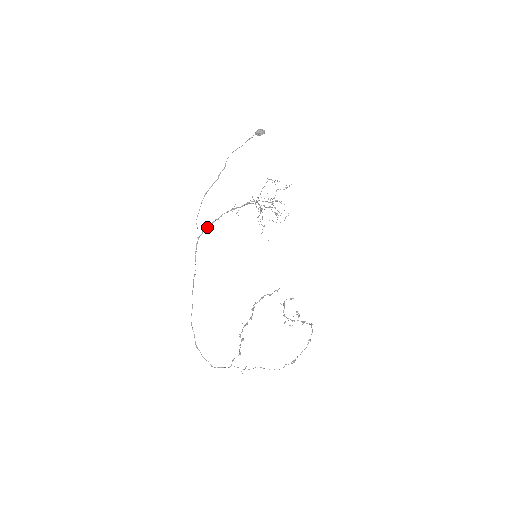
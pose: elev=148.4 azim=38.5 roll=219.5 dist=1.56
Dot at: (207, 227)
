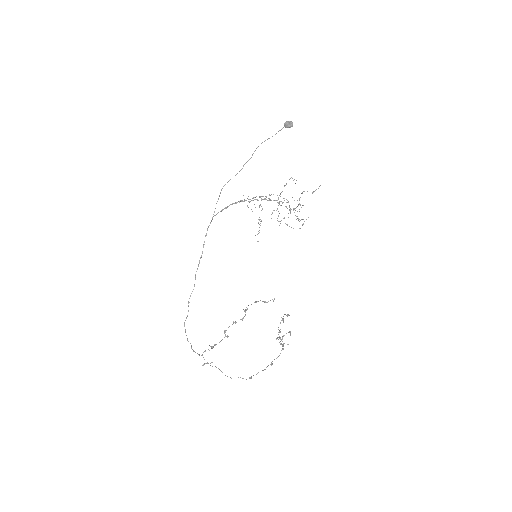
Dot at: occluded
